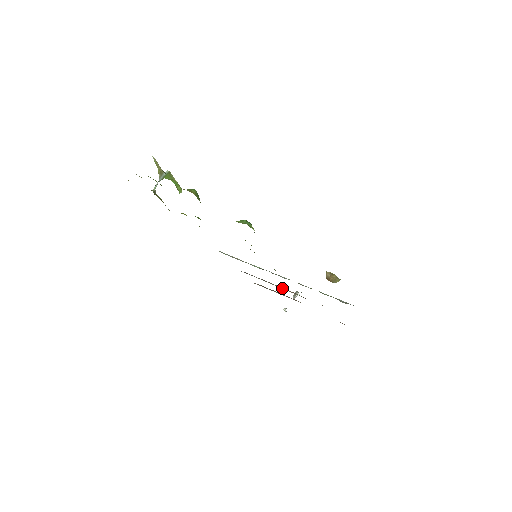
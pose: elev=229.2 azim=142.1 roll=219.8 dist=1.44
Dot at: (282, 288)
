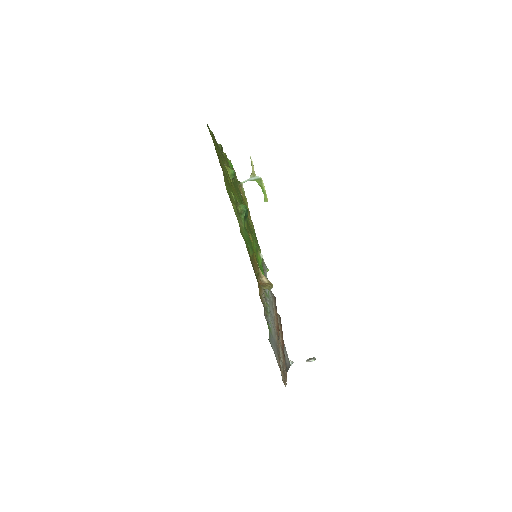
Dot at: (275, 314)
